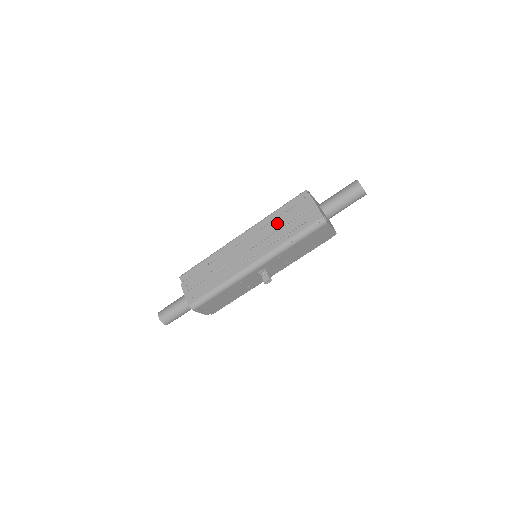
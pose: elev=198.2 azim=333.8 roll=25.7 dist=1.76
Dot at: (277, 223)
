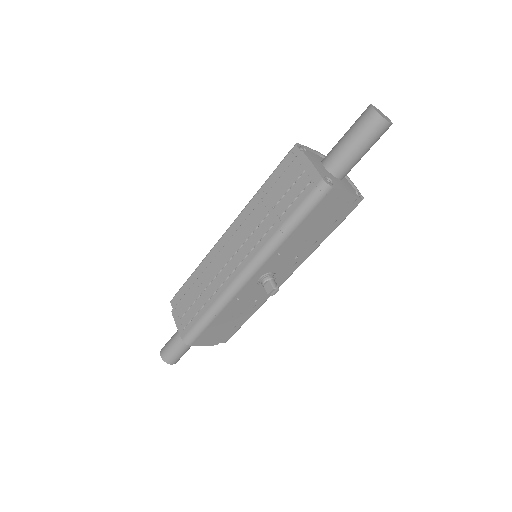
Dot at: (265, 204)
